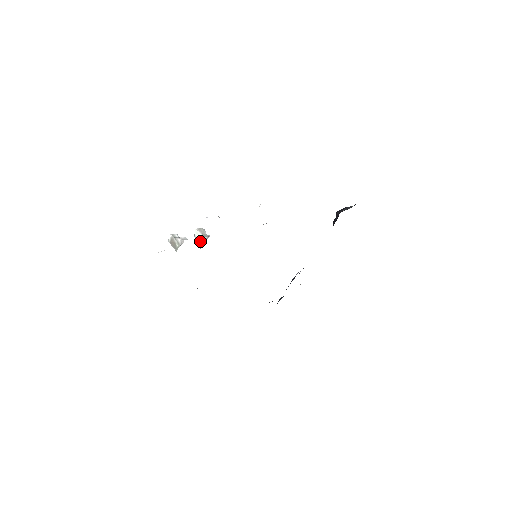
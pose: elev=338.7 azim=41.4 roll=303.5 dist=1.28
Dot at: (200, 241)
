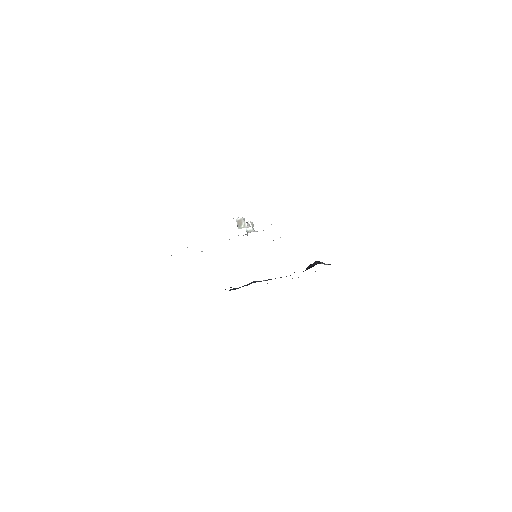
Dot at: (247, 230)
